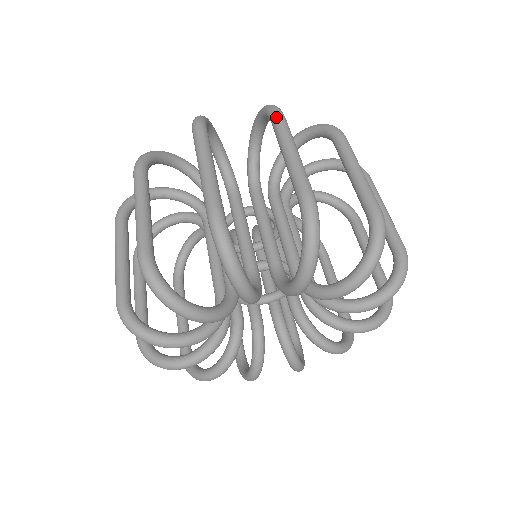
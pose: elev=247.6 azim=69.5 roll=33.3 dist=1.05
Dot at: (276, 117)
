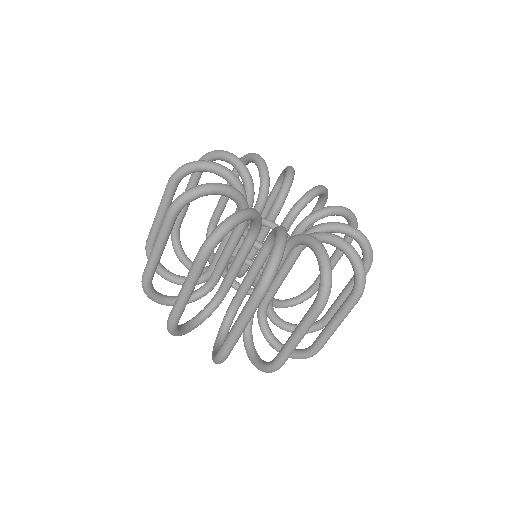
Dot at: (356, 303)
